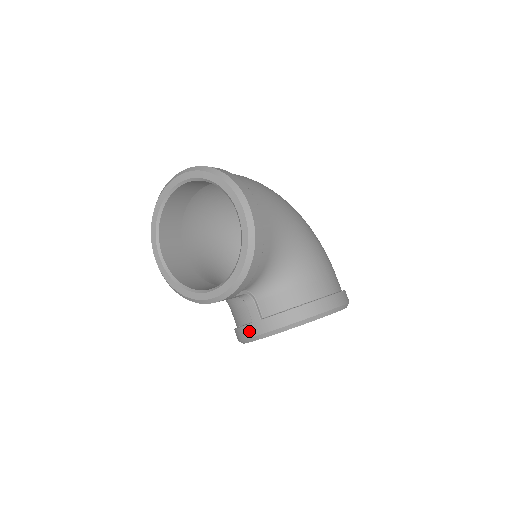
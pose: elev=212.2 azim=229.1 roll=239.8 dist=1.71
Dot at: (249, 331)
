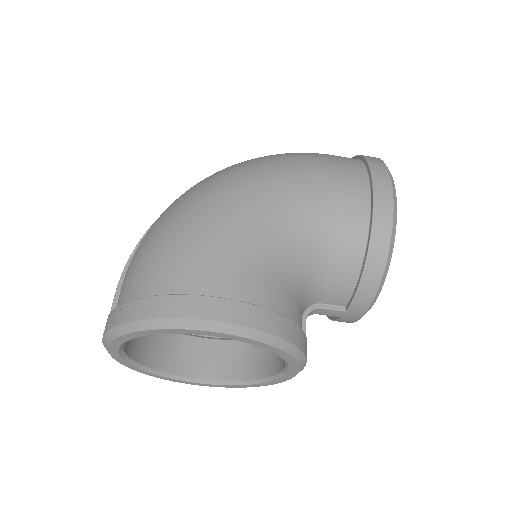
Dot at: (346, 321)
